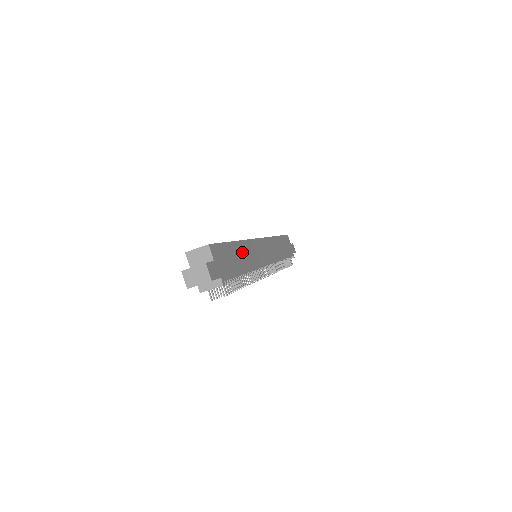
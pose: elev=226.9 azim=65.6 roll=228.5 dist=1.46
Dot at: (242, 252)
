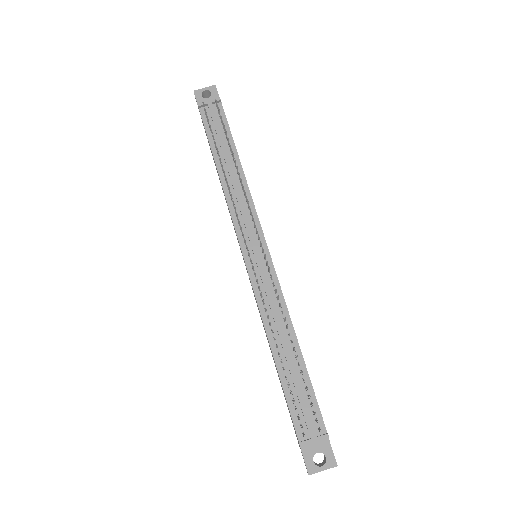
Dot at: occluded
